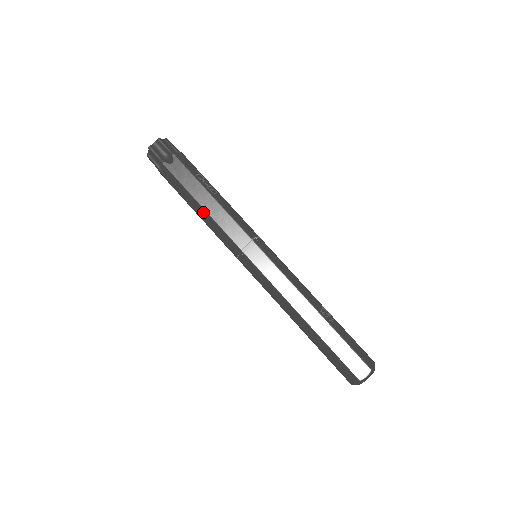
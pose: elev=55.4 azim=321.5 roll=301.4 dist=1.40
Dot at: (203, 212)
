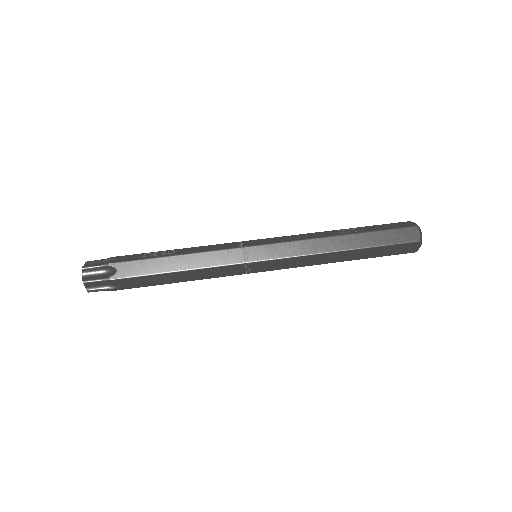
Dot at: (184, 274)
